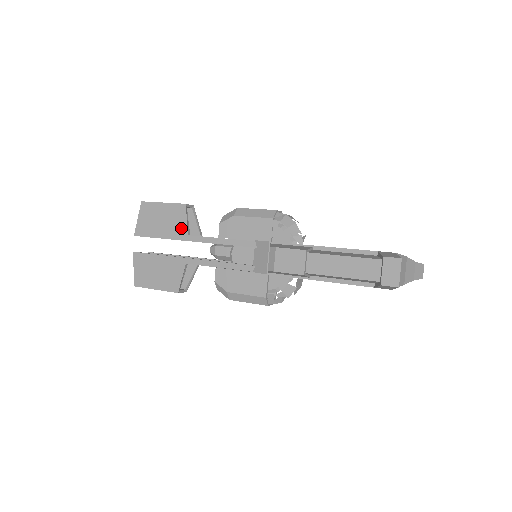
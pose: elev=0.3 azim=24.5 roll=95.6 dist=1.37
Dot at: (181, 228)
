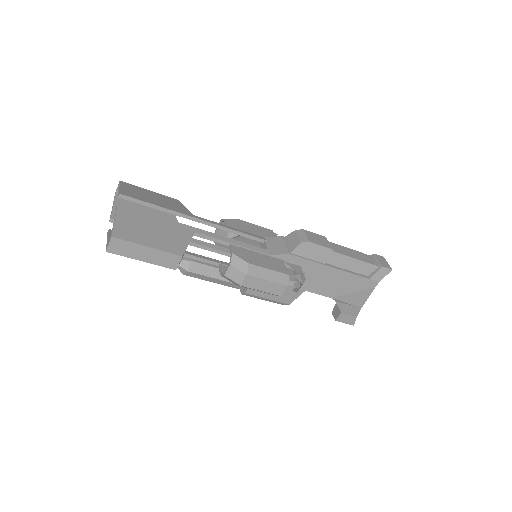
Dot at: (182, 209)
